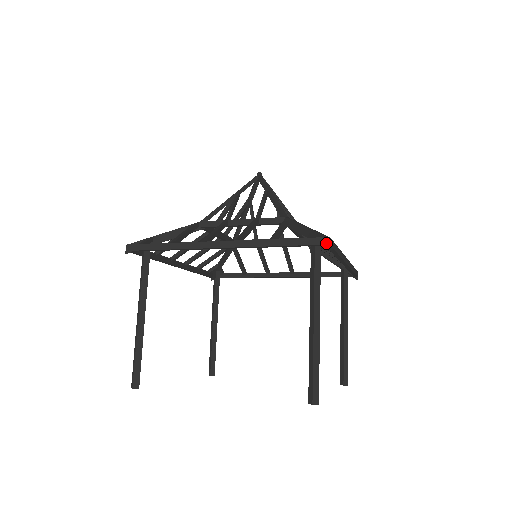
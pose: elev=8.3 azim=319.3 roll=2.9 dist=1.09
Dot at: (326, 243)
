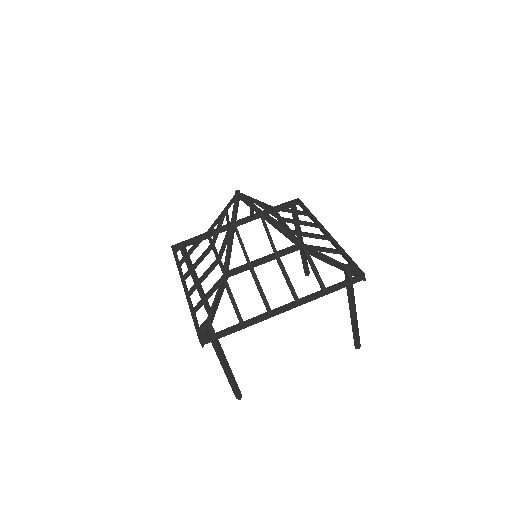
Dot at: (200, 343)
